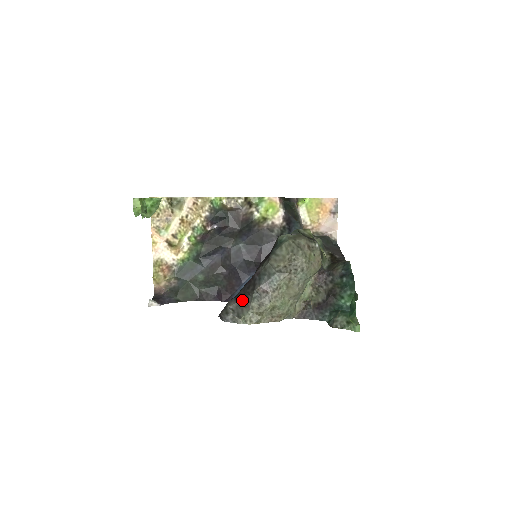
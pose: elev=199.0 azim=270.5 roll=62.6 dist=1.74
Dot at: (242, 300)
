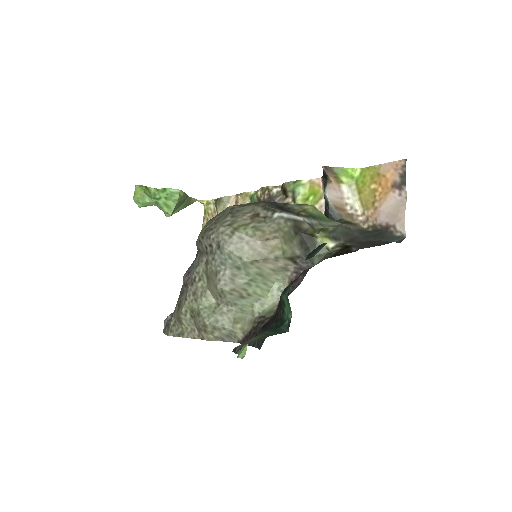
Dot at: occluded
